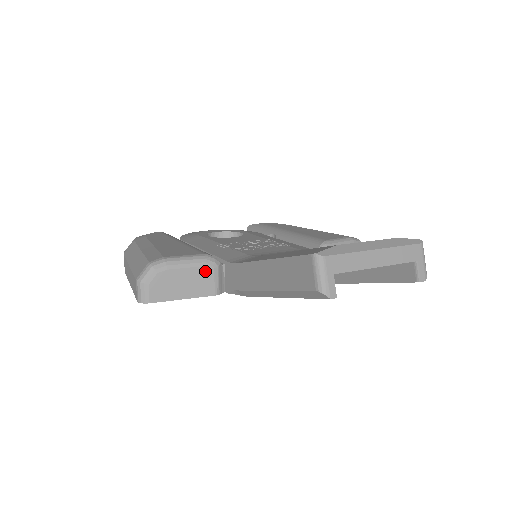
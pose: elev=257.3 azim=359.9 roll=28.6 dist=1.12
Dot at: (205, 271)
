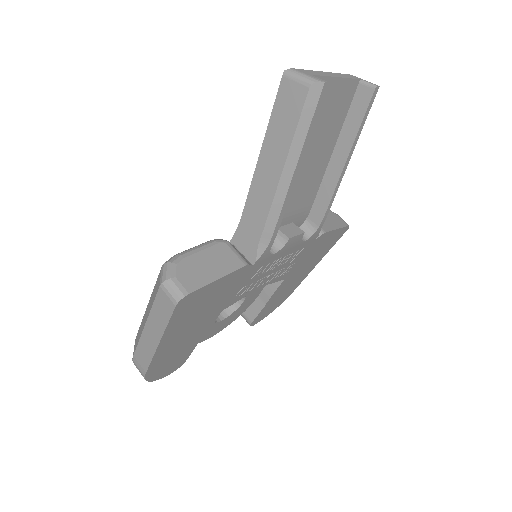
Dot at: (220, 248)
